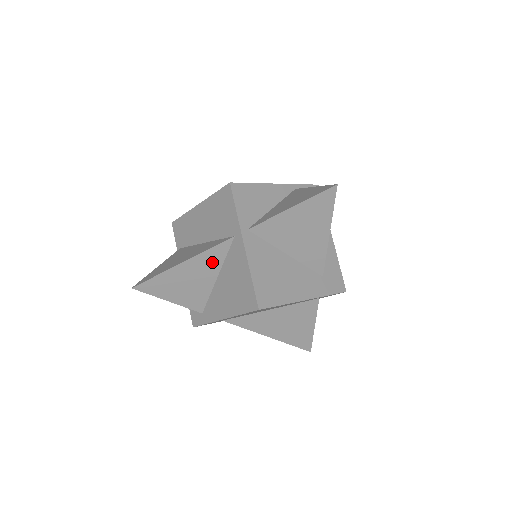
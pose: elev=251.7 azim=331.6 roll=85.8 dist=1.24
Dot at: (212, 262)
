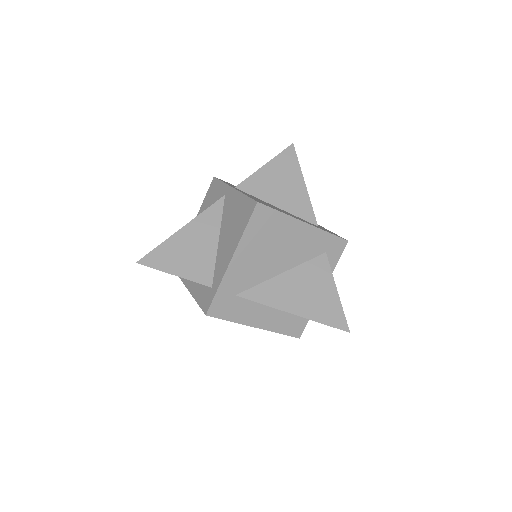
Dot at: (210, 223)
